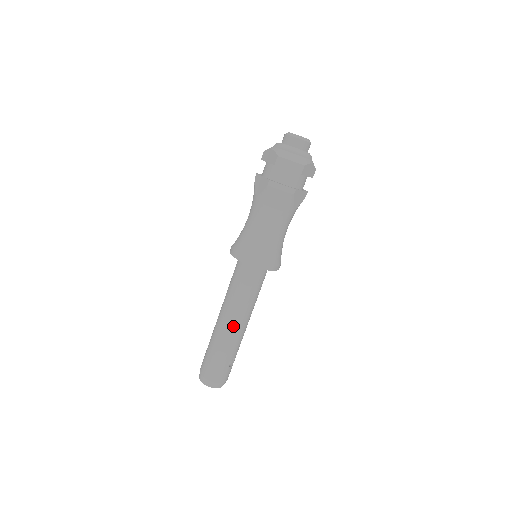
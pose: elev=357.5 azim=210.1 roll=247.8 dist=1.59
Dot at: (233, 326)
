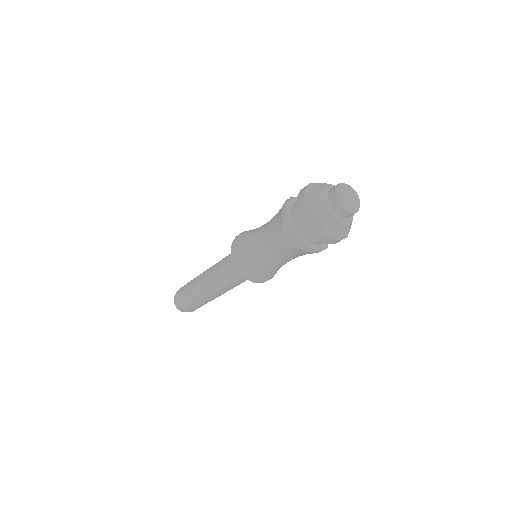
Dot at: occluded
